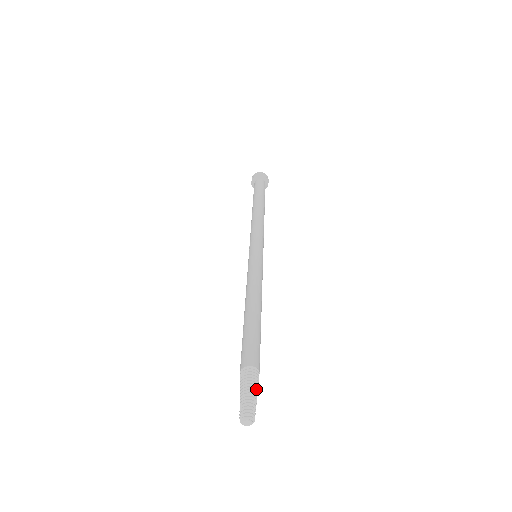
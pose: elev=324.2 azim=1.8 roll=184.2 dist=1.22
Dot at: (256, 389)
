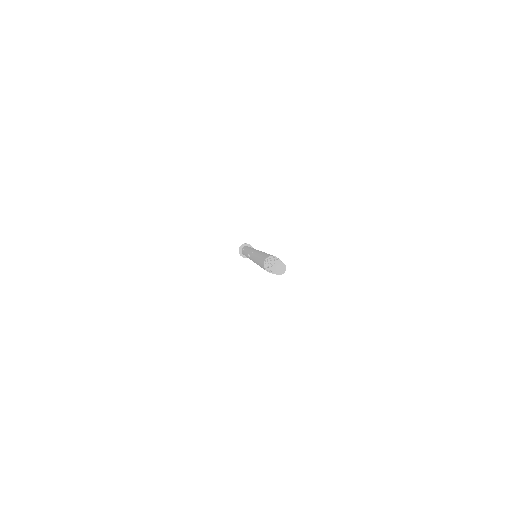
Dot at: occluded
